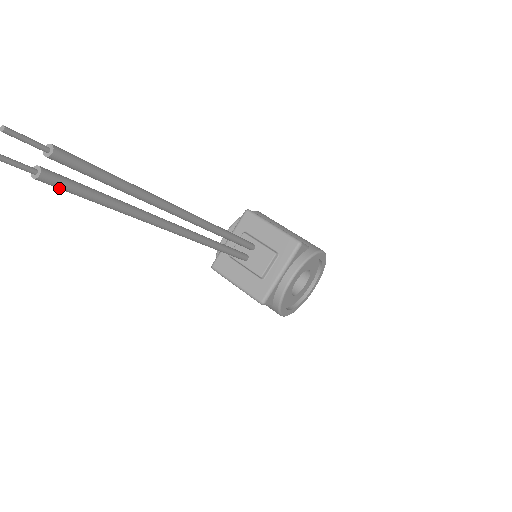
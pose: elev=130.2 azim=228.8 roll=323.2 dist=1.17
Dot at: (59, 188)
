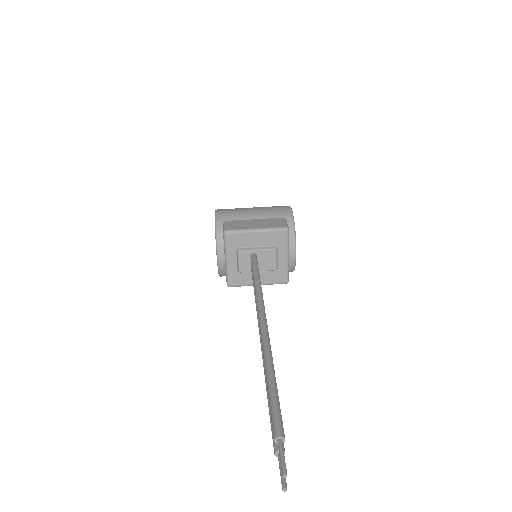
Dot at: occluded
